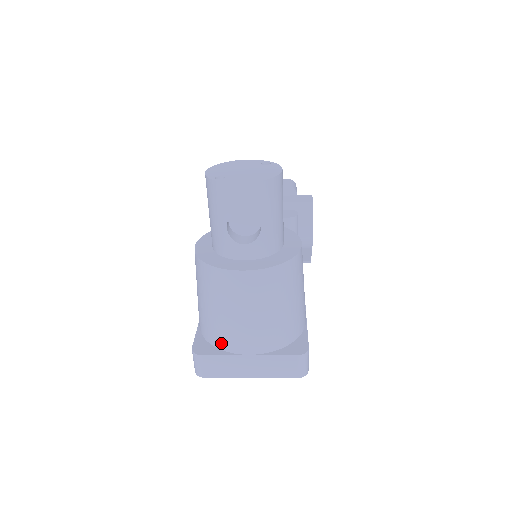
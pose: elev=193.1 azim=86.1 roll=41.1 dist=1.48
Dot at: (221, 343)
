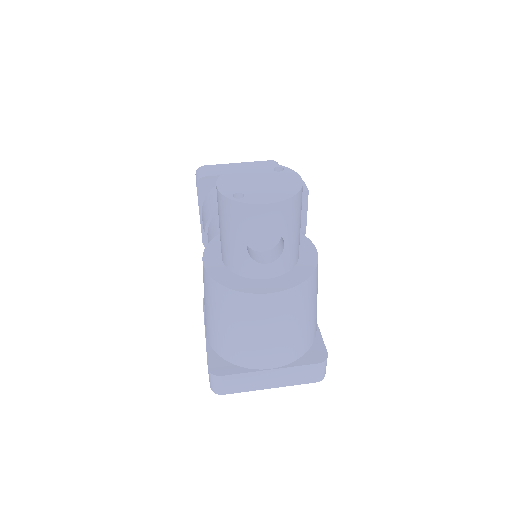
Dot at: (240, 360)
